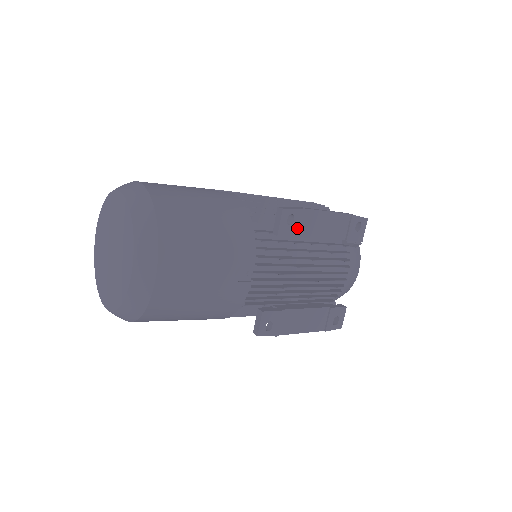
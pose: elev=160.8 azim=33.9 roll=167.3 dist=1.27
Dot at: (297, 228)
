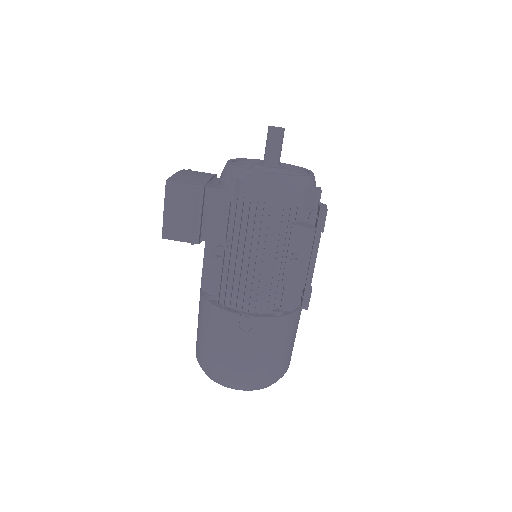
Dot at: occluded
